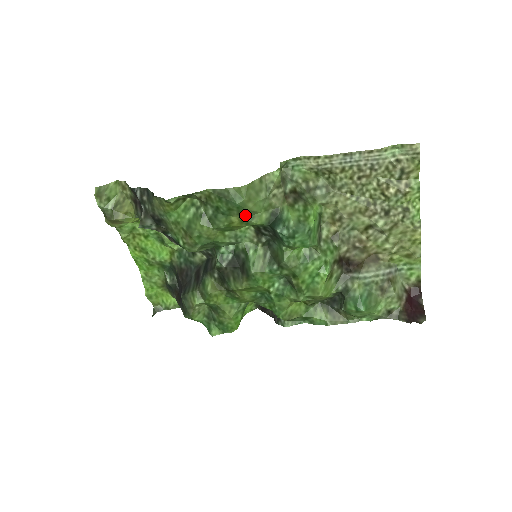
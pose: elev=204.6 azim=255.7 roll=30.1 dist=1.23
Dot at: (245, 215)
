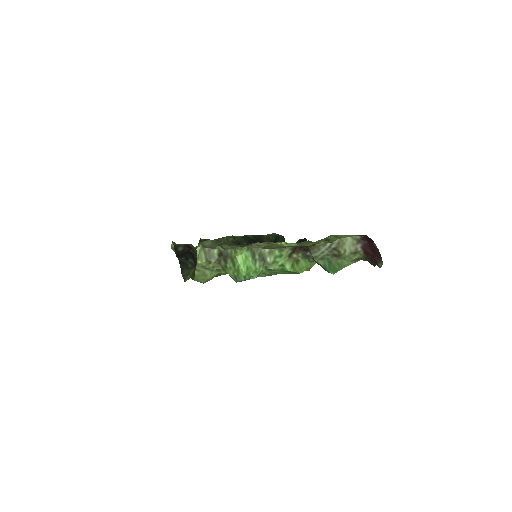
Dot at: (215, 276)
